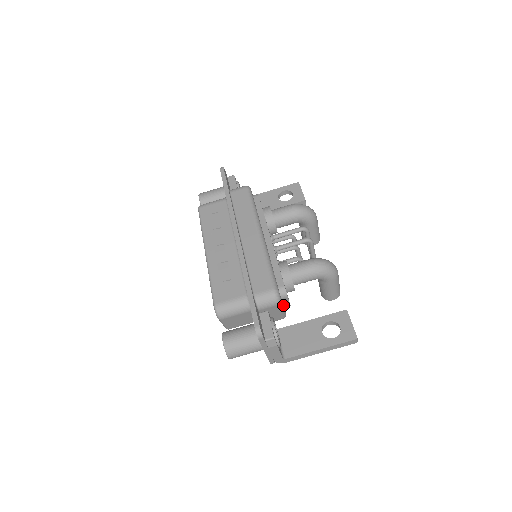
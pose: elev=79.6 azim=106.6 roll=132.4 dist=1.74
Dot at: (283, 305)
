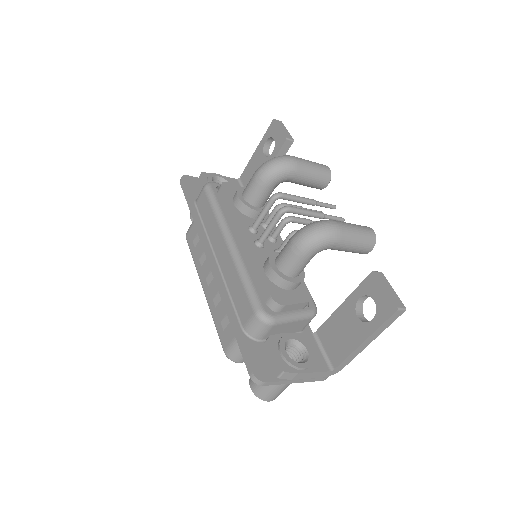
Dot at: (291, 313)
